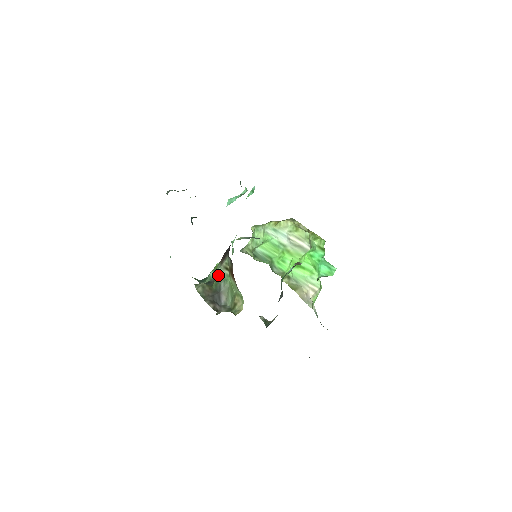
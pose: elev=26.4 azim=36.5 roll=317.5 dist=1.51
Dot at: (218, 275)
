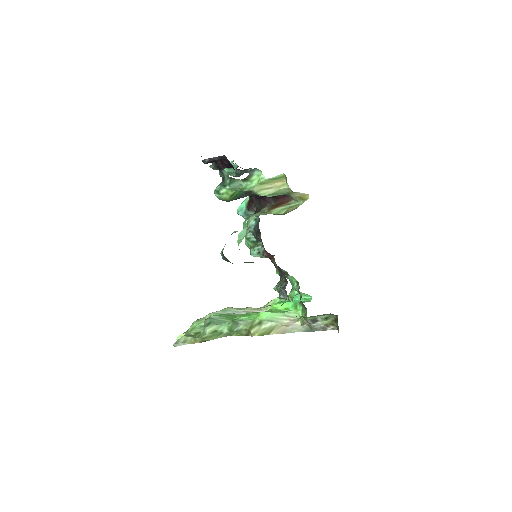
Dot at: (256, 215)
